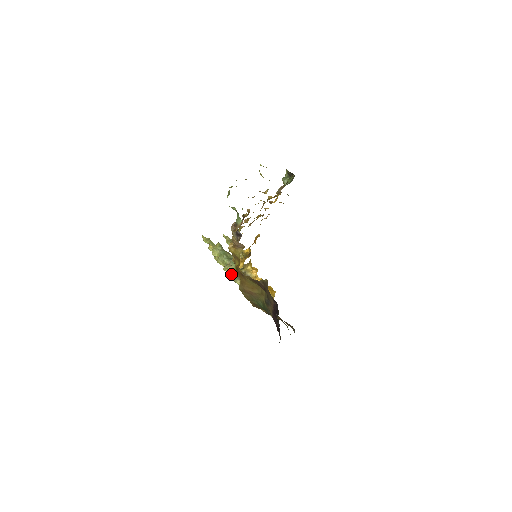
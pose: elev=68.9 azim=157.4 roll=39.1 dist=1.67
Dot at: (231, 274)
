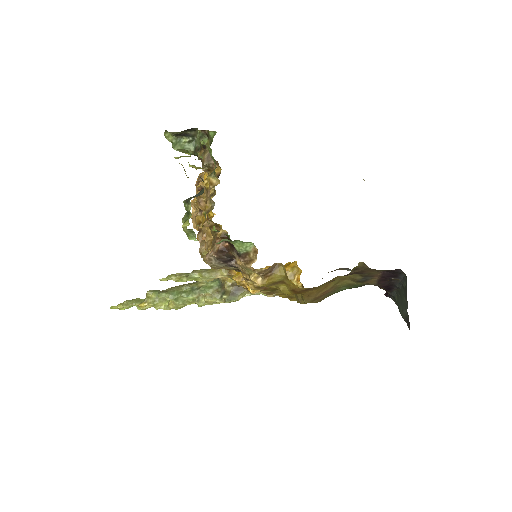
Dot at: (218, 301)
